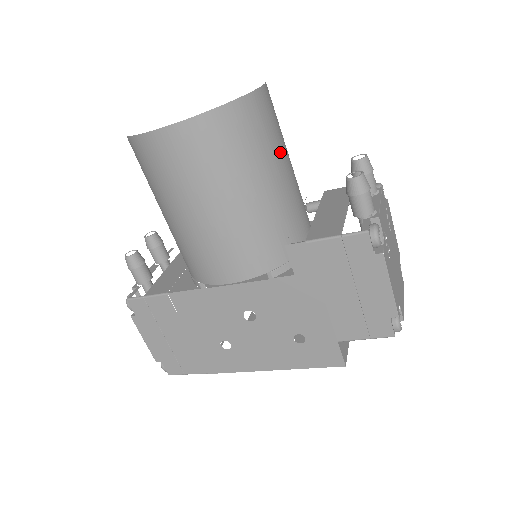
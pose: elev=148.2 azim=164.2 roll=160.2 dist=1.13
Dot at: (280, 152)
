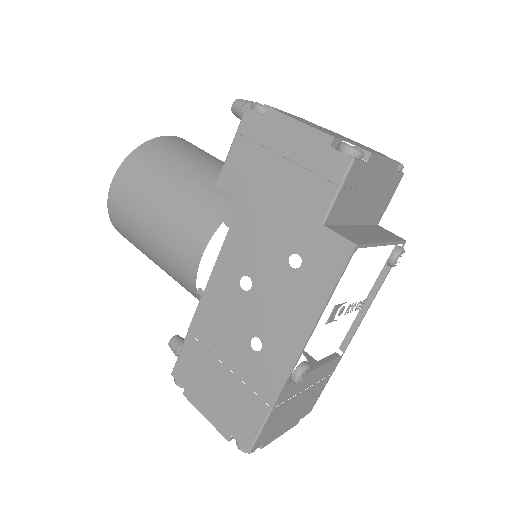
Dot at: (204, 156)
